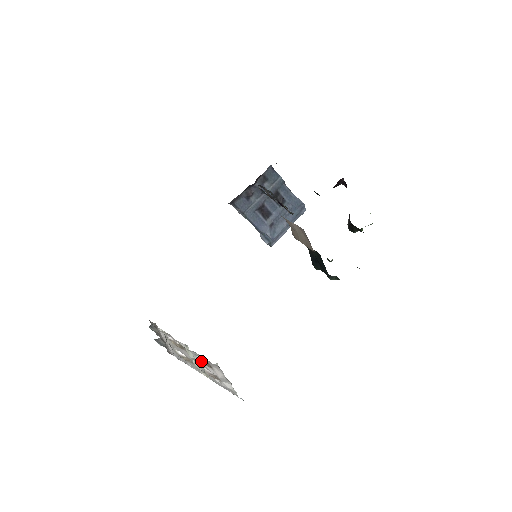
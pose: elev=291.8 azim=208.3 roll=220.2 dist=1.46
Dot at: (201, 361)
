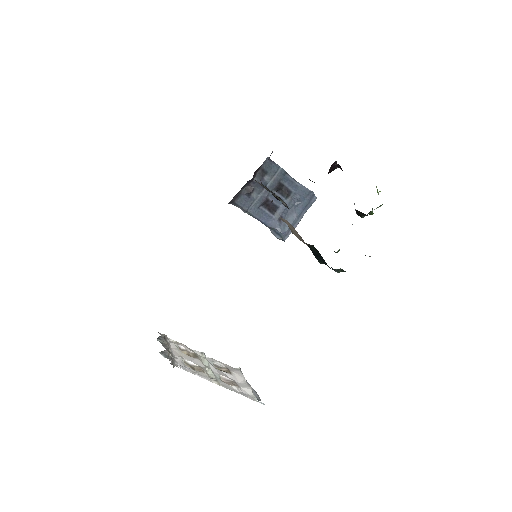
Dot at: (220, 367)
